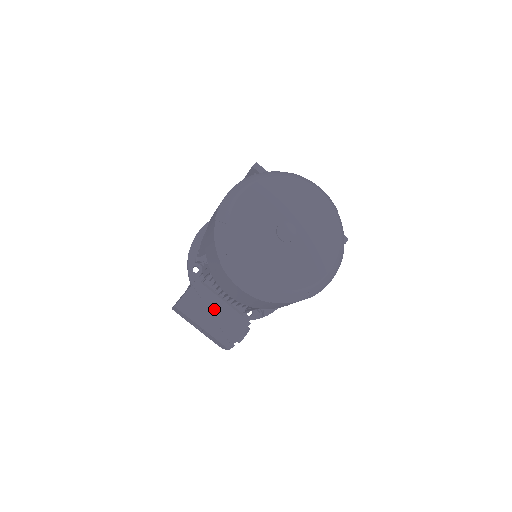
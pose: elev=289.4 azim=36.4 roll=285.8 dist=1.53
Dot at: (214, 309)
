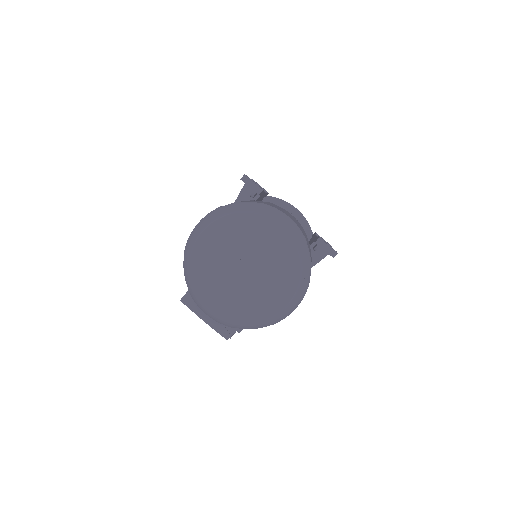
Dot at: occluded
